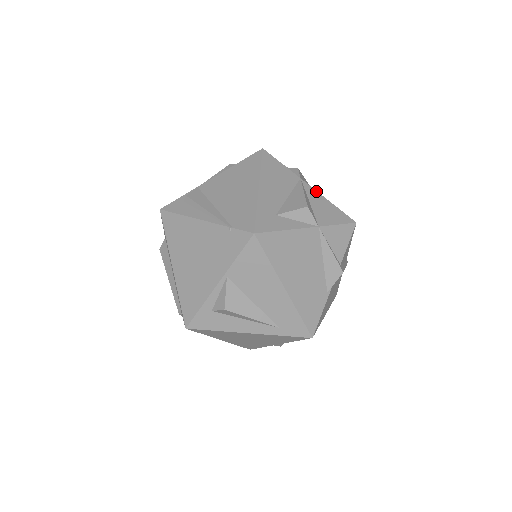
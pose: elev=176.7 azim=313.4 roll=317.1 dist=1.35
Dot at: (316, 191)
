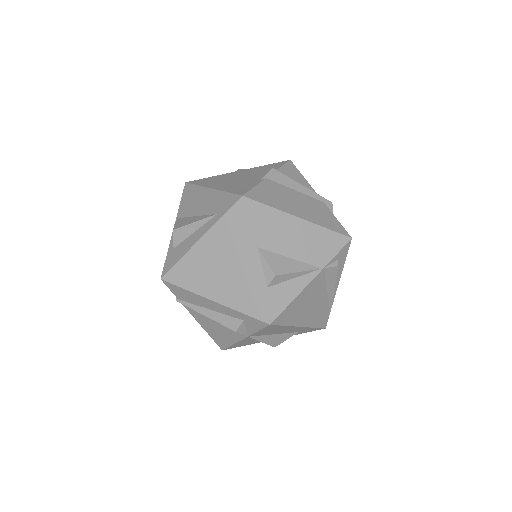
Dot at: occluded
